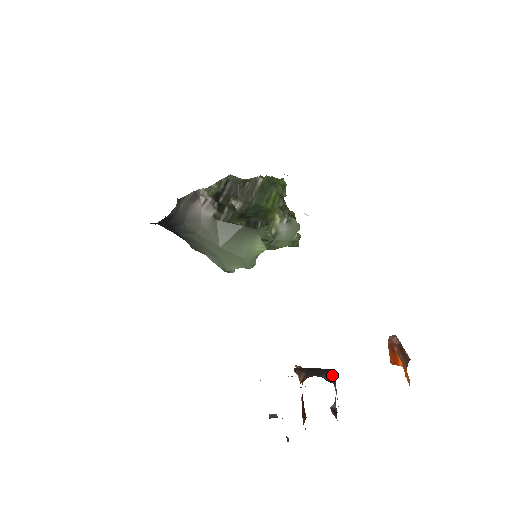
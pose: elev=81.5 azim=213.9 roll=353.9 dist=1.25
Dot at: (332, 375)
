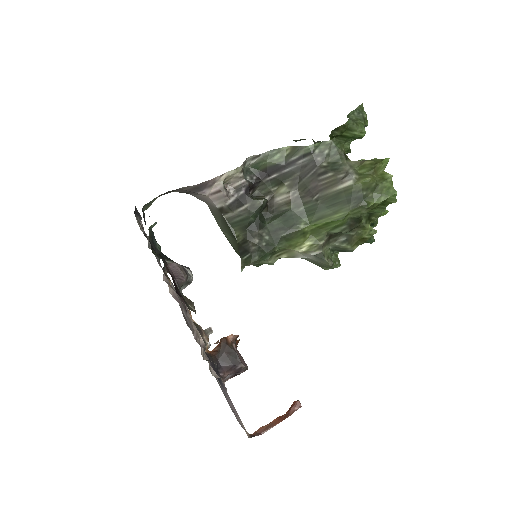
Dot at: (236, 369)
